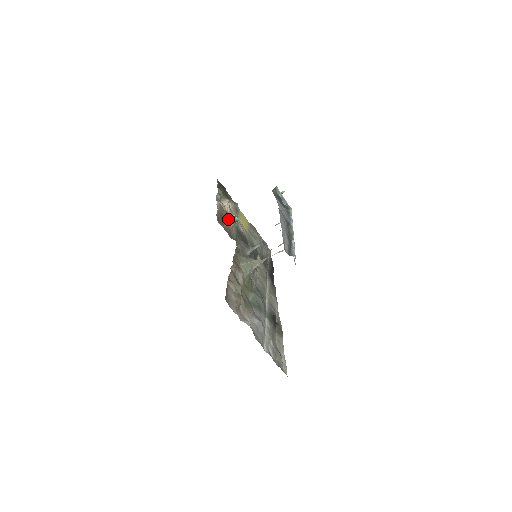
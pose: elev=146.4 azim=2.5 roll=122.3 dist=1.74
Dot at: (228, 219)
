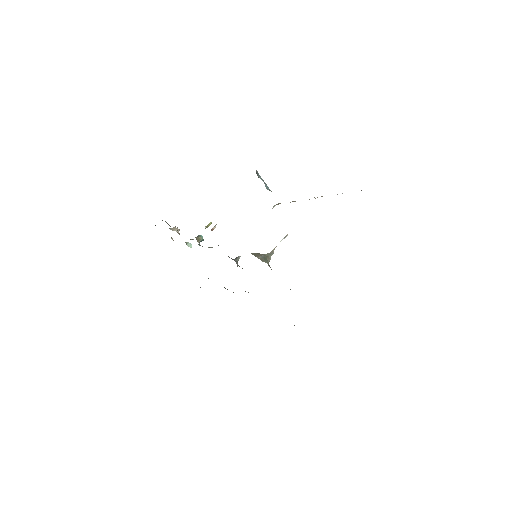
Dot at: occluded
